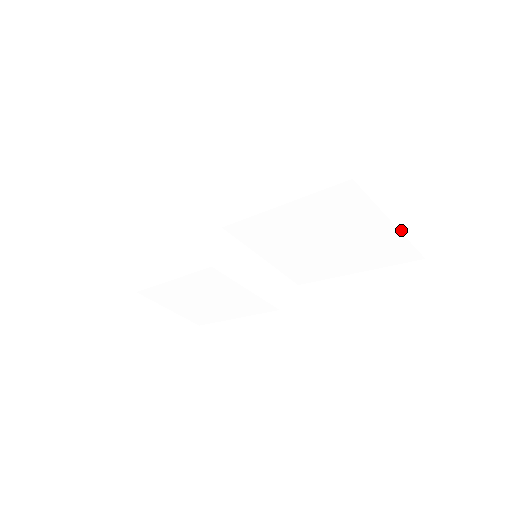
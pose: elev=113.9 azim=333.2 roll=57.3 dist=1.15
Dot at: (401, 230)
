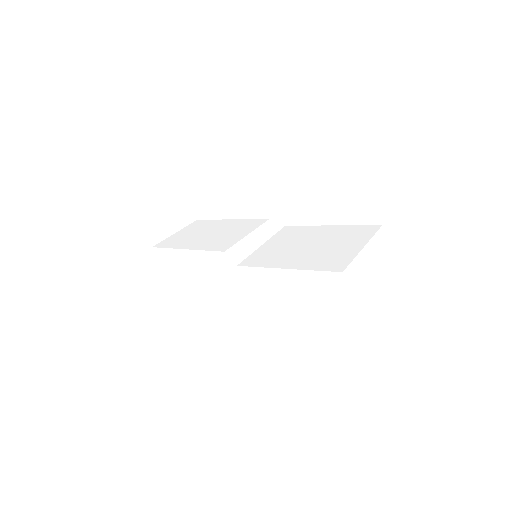
Dot at: (375, 276)
